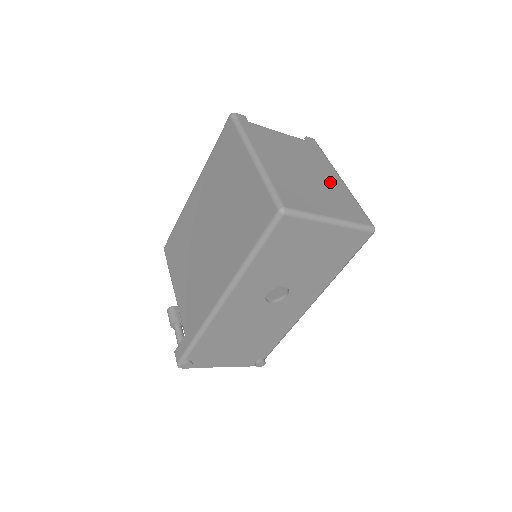
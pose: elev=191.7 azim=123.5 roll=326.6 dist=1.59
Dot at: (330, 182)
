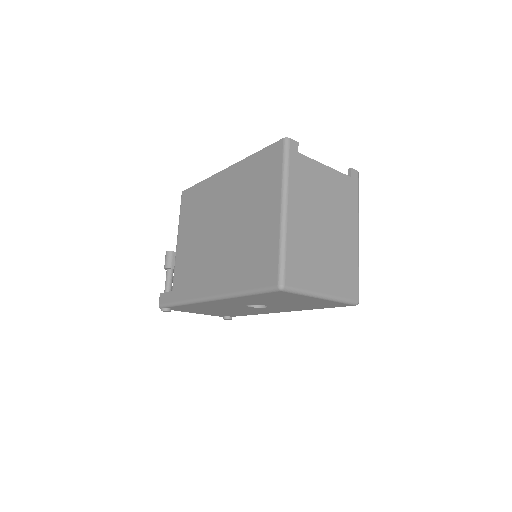
Dot at: (344, 241)
